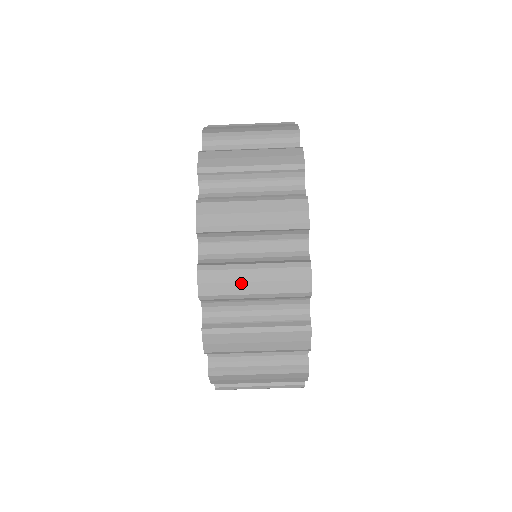
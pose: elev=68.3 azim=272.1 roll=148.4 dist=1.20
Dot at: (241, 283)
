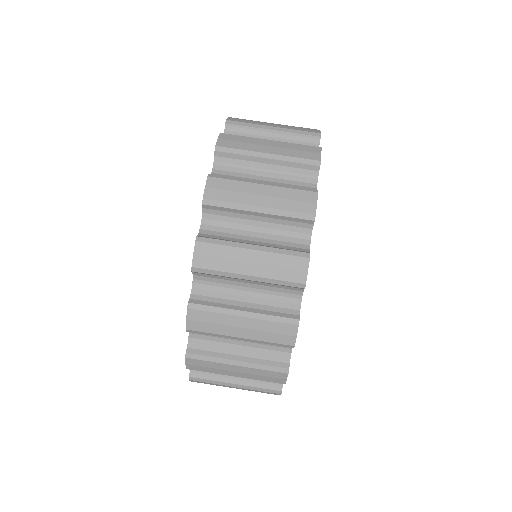
Dot at: (257, 145)
